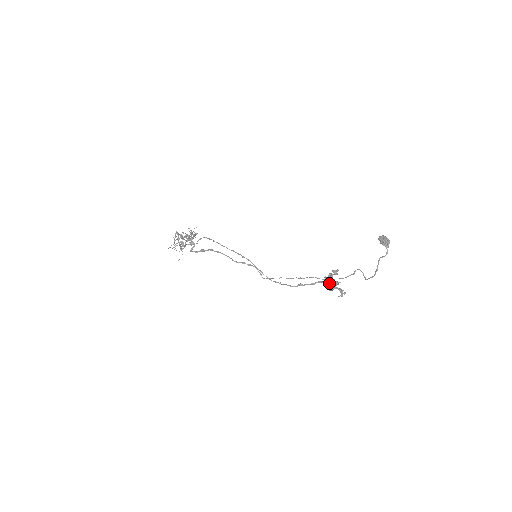
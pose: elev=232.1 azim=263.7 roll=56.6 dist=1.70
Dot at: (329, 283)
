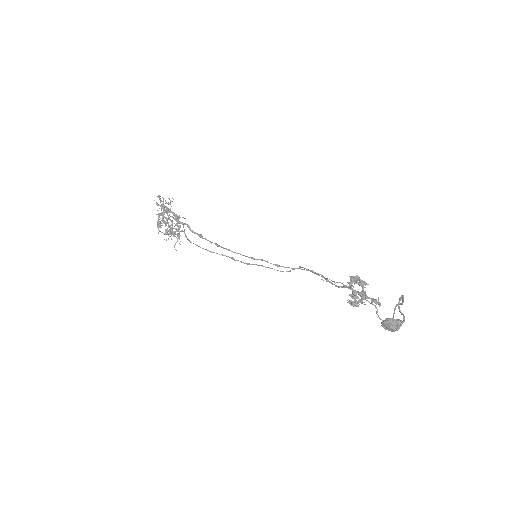
Dot at: occluded
